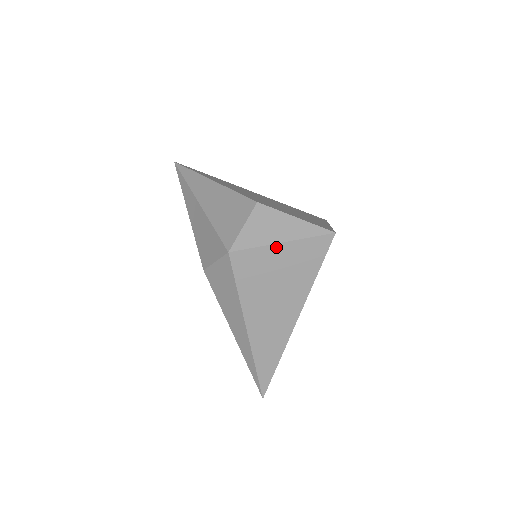
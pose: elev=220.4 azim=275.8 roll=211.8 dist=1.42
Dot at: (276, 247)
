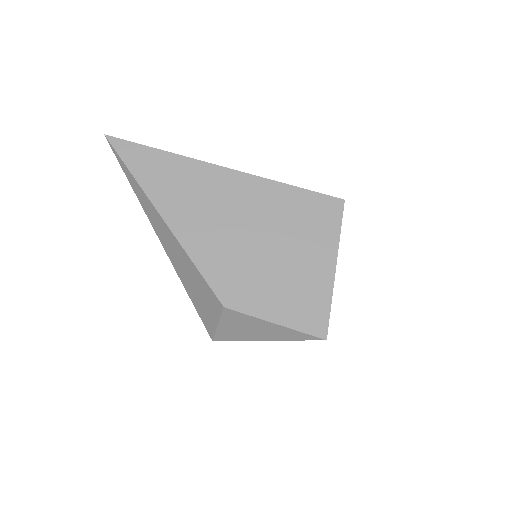
Dot at: (261, 339)
